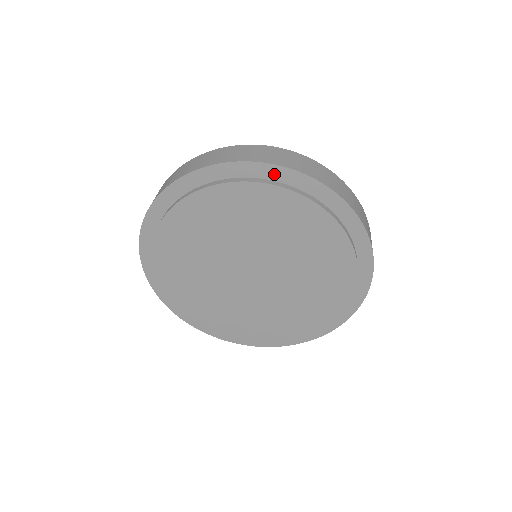
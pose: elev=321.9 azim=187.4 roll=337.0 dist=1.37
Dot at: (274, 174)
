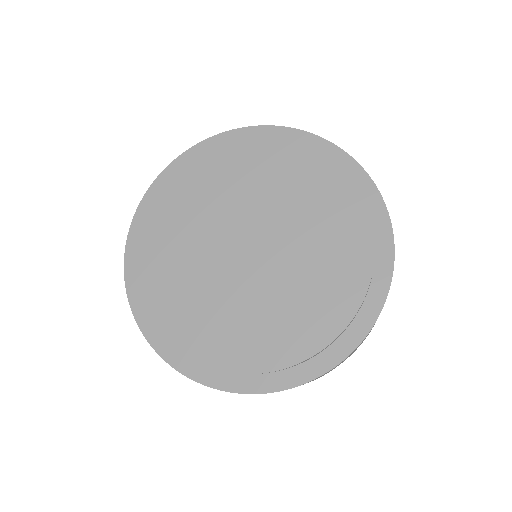
Dot at: (335, 157)
